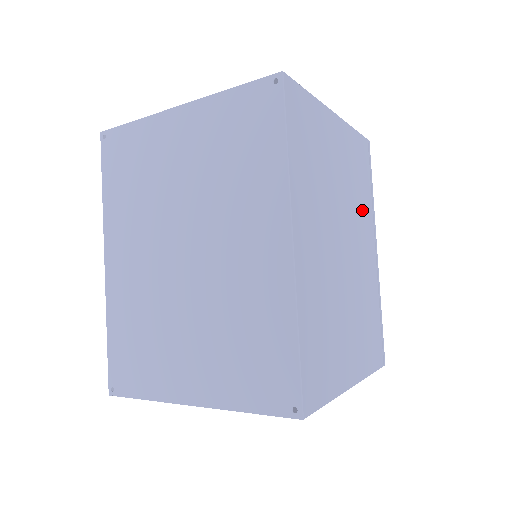
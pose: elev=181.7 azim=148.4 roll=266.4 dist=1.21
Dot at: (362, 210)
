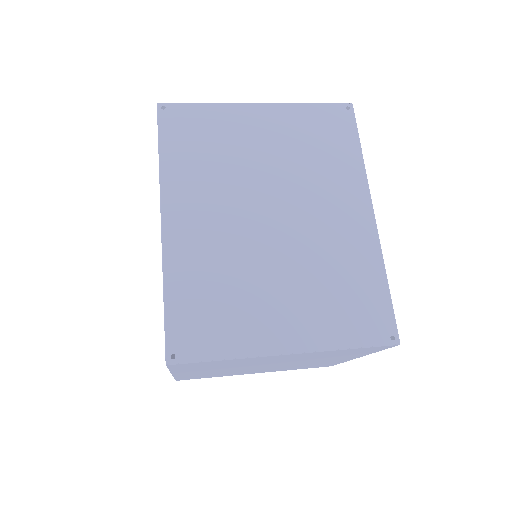
Dot at: occluded
